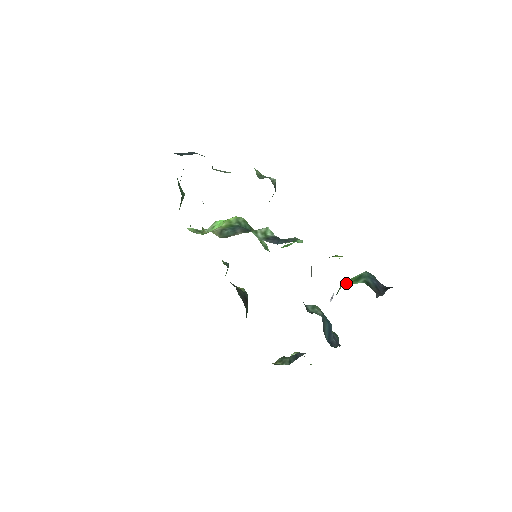
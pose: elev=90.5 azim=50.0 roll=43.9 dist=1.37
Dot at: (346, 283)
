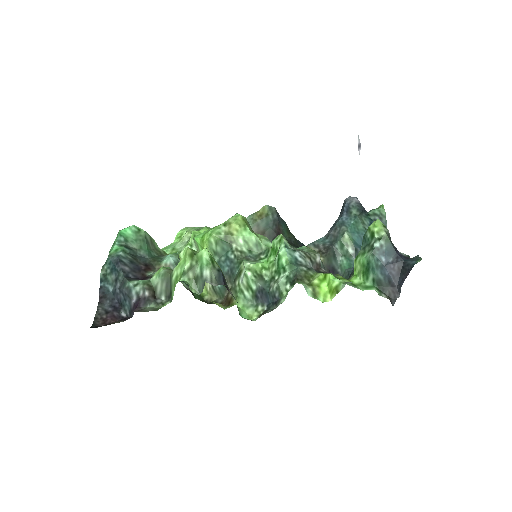
Dot at: (357, 271)
